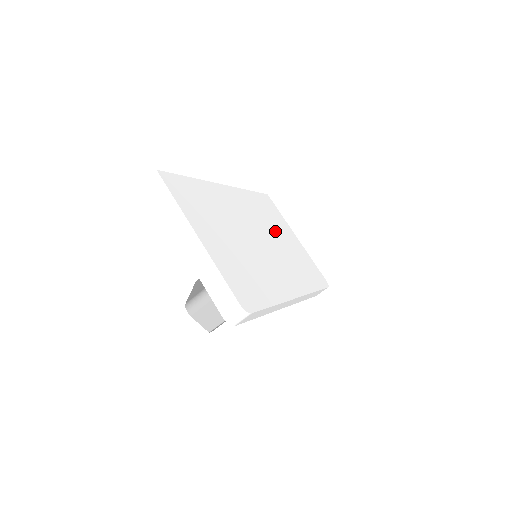
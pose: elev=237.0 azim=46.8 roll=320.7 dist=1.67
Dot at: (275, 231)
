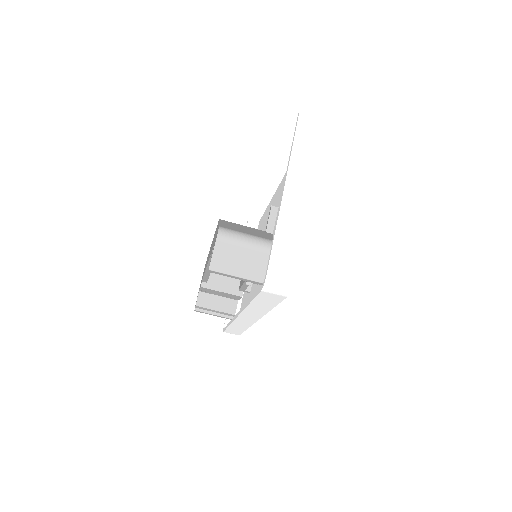
Dot at: occluded
